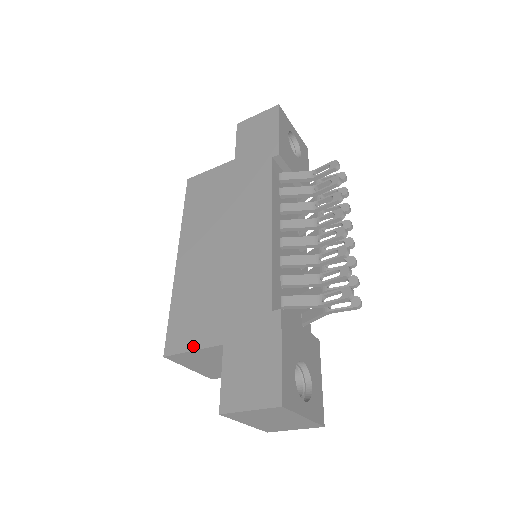
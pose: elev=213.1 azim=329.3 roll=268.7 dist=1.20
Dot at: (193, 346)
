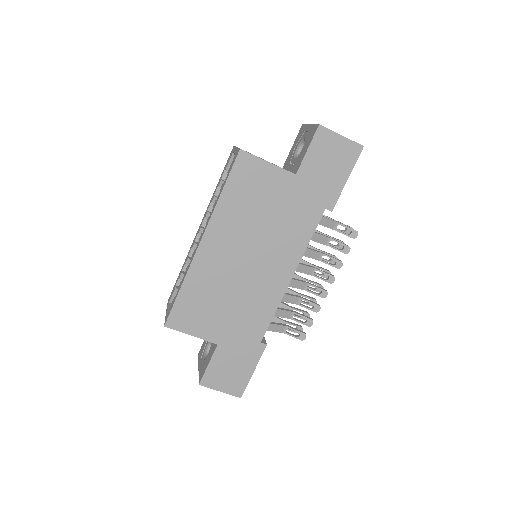
Dot at: (193, 333)
